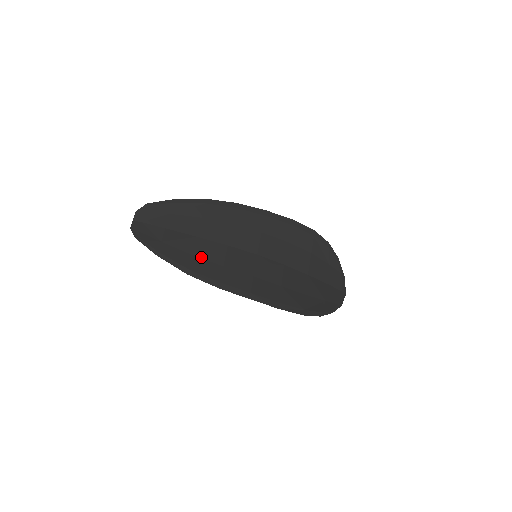
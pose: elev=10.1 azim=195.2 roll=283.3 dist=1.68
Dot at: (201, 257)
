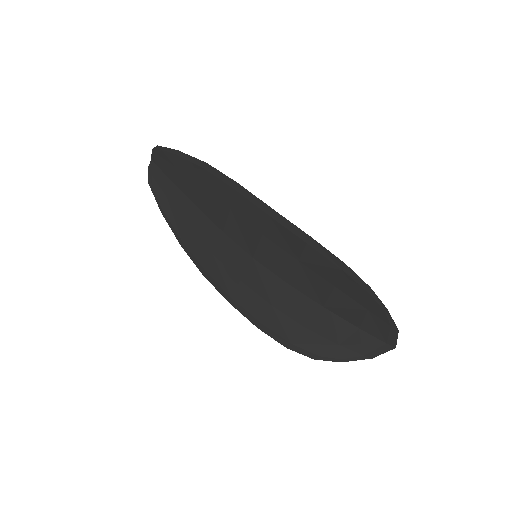
Dot at: (195, 233)
